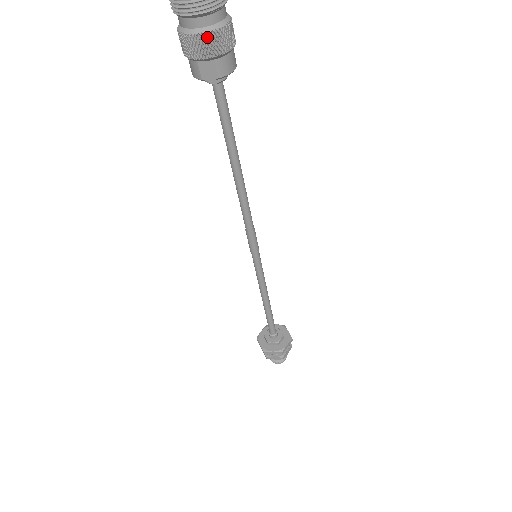
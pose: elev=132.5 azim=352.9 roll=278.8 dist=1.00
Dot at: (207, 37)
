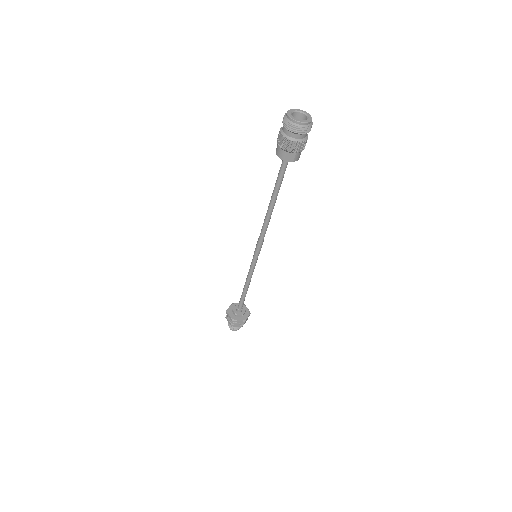
Dot at: (299, 144)
